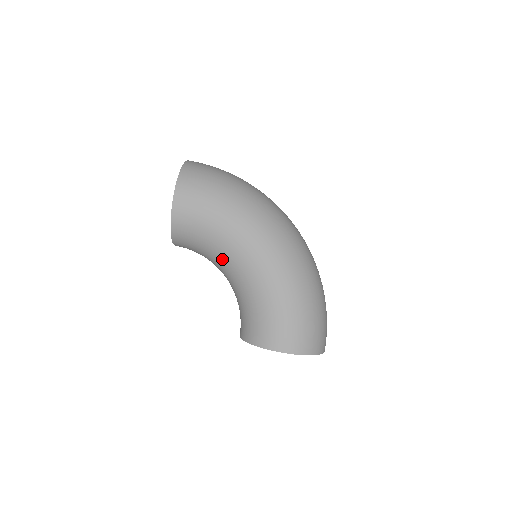
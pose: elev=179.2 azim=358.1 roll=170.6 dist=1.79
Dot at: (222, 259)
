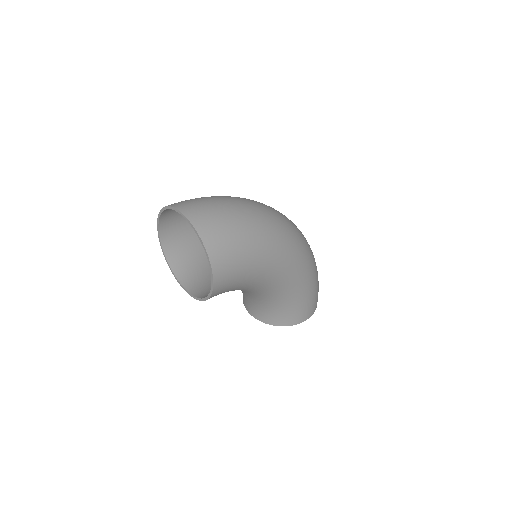
Dot at: (251, 290)
